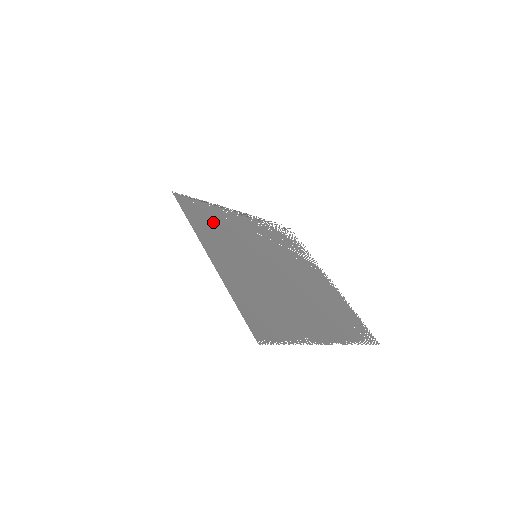
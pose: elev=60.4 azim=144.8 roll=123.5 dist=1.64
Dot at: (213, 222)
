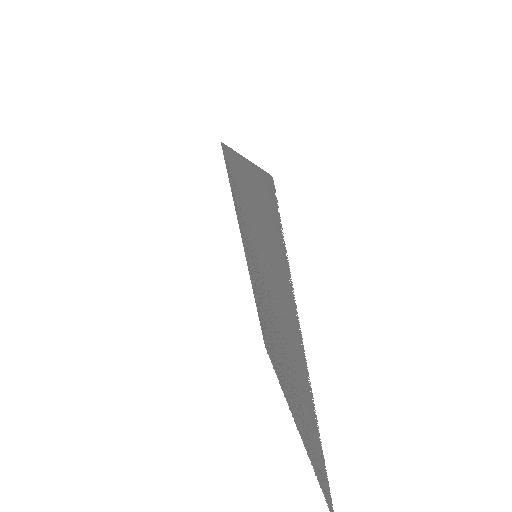
Dot at: occluded
